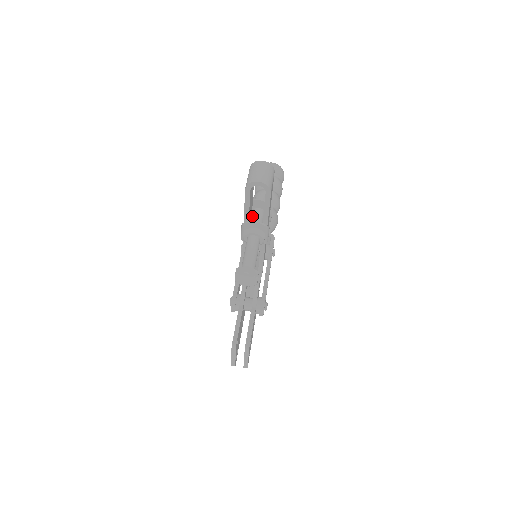
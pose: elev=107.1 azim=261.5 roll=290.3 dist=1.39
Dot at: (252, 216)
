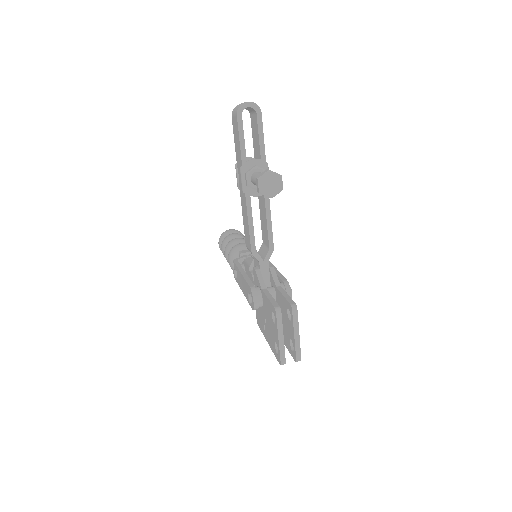
Dot at: occluded
